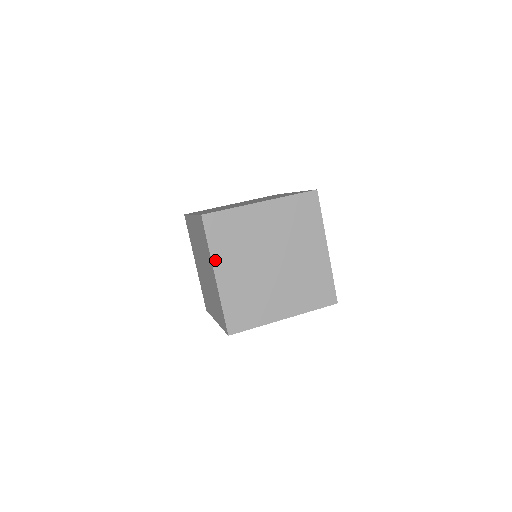
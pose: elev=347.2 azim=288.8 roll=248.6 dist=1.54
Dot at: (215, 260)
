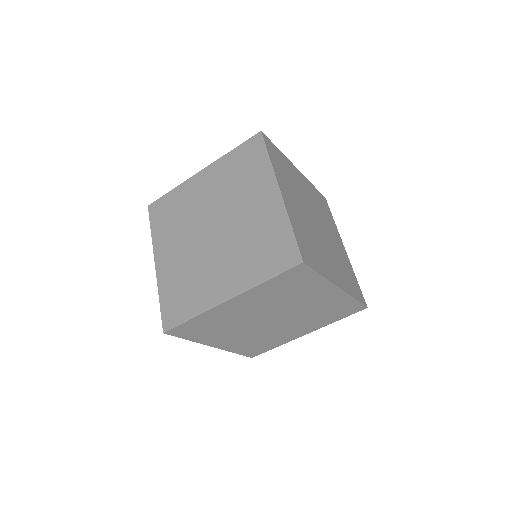
Dot at: (156, 246)
